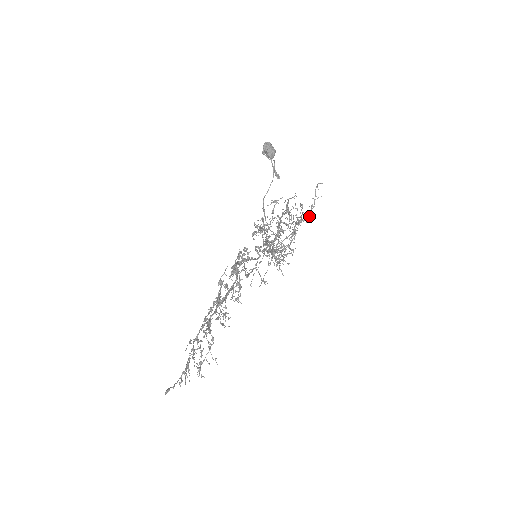
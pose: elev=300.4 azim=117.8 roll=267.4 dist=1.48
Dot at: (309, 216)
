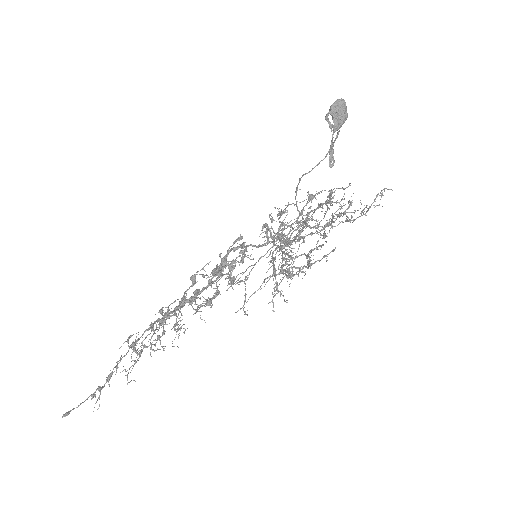
Dot at: (357, 210)
